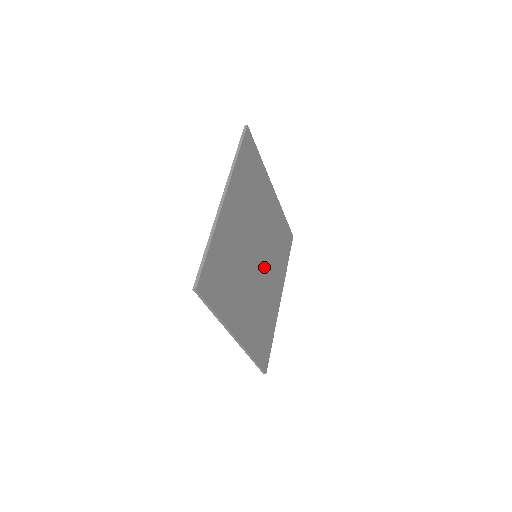
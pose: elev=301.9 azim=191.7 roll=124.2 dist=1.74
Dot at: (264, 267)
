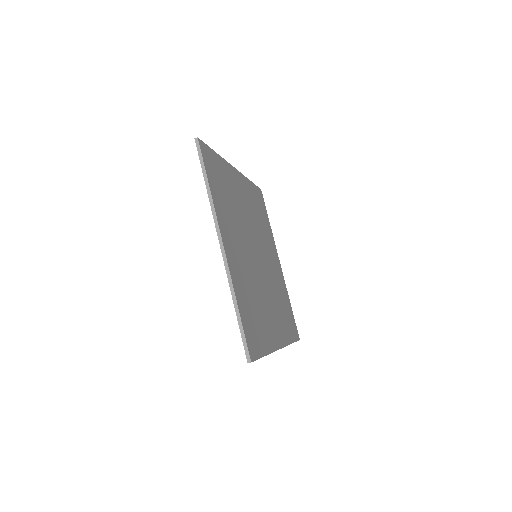
Dot at: (263, 256)
